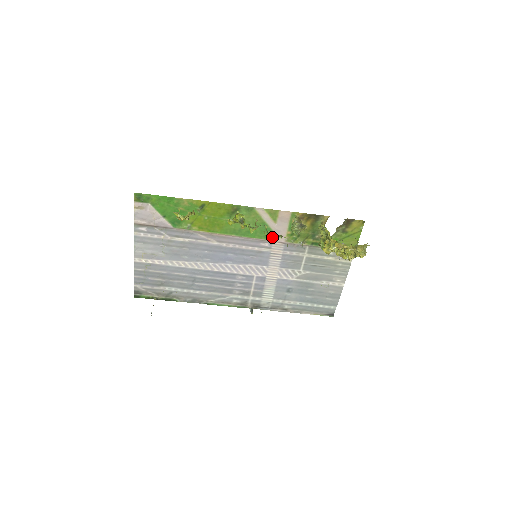
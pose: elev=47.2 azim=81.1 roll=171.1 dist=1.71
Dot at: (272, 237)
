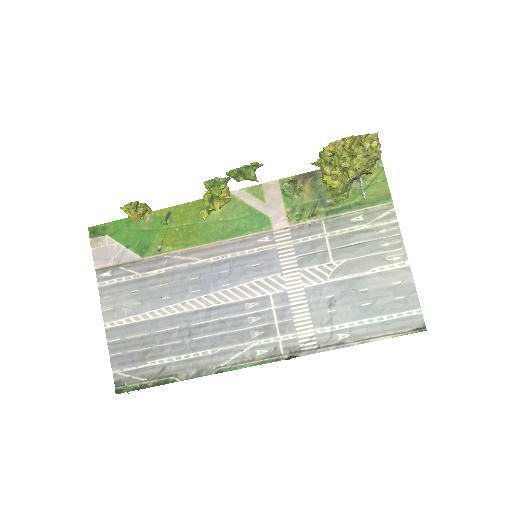
Dot at: (269, 225)
